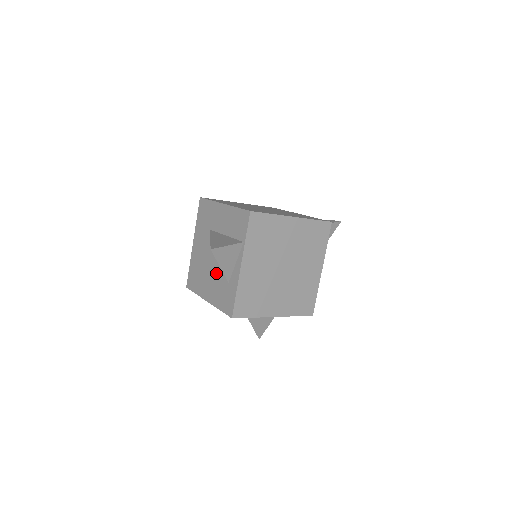
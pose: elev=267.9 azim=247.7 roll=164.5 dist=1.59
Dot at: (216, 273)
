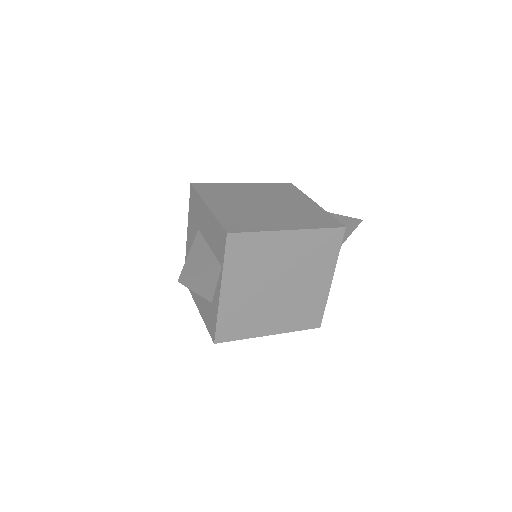
Dot at: occluded
